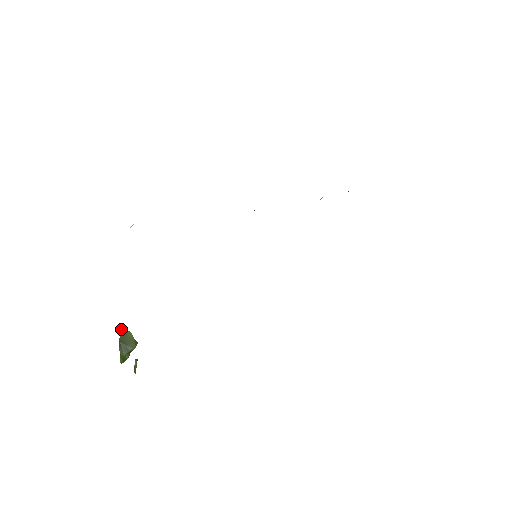
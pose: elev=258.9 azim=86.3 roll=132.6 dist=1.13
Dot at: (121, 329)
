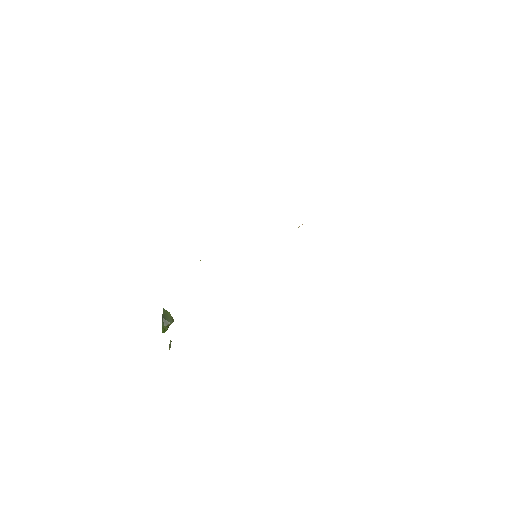
Dot at: (164, 310)
